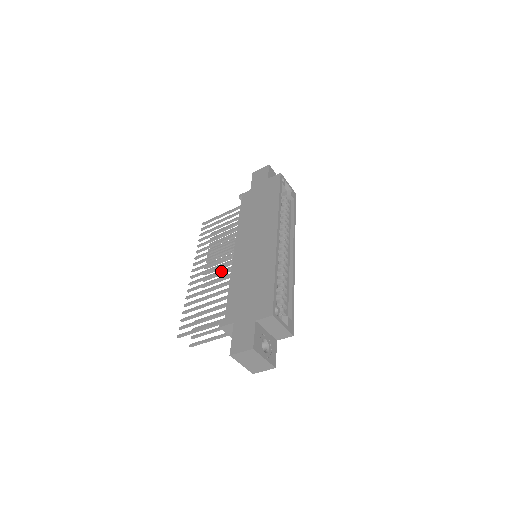
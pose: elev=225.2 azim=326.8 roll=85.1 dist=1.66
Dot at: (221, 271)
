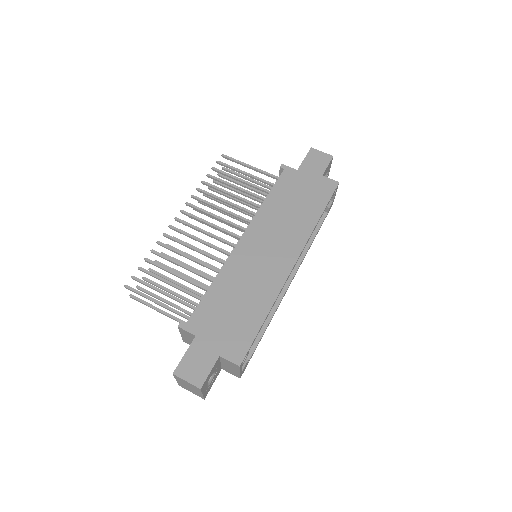
Dot at: (213, 246)
